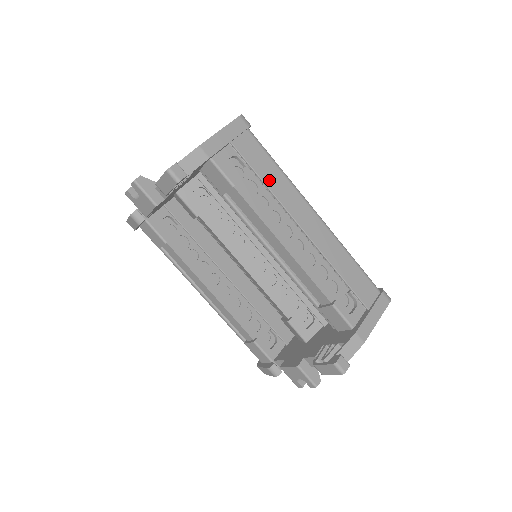
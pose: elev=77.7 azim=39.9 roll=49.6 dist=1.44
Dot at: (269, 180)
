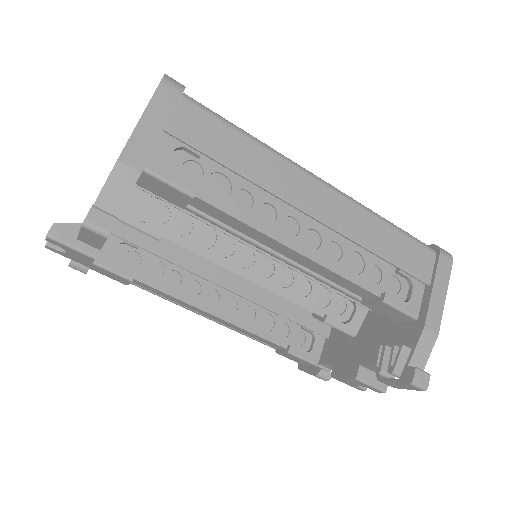
Dot at: (242, 164)
